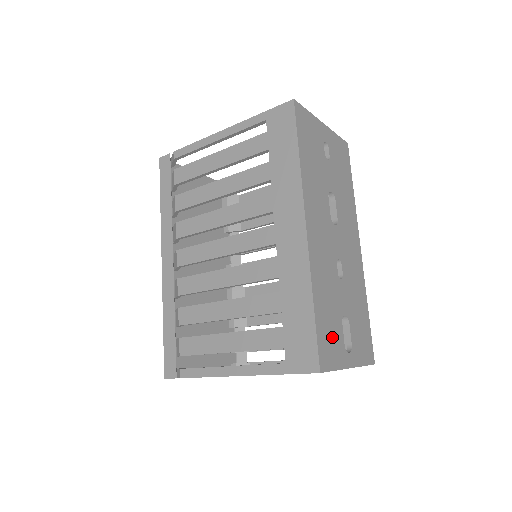
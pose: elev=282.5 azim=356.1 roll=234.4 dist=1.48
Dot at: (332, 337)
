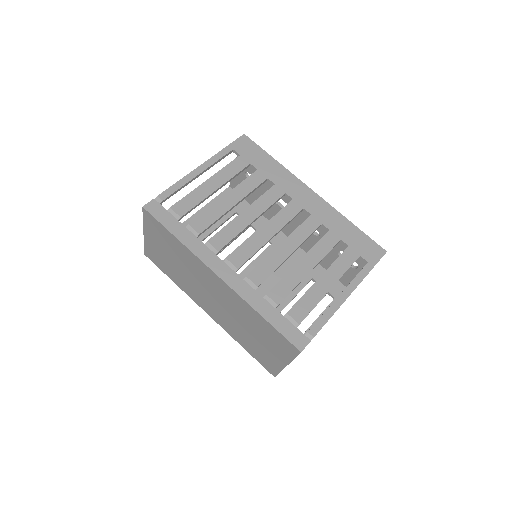
Dot at: occluded
